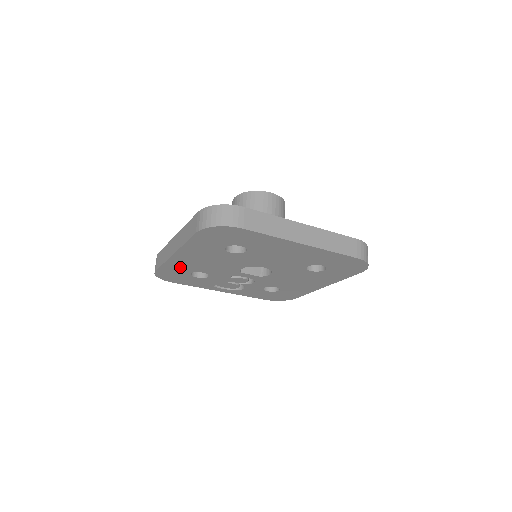
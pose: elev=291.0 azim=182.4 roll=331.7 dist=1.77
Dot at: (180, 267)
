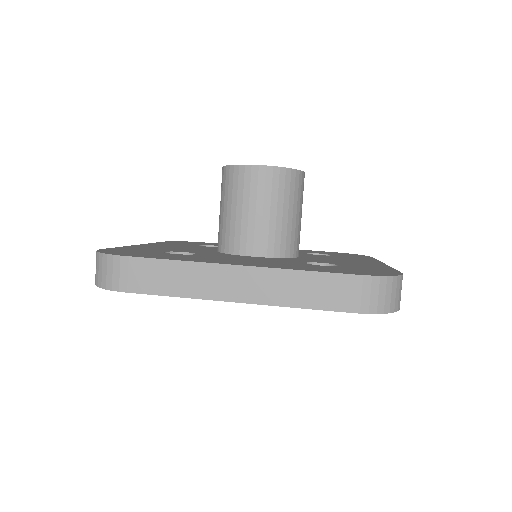
Dot at: occluded
